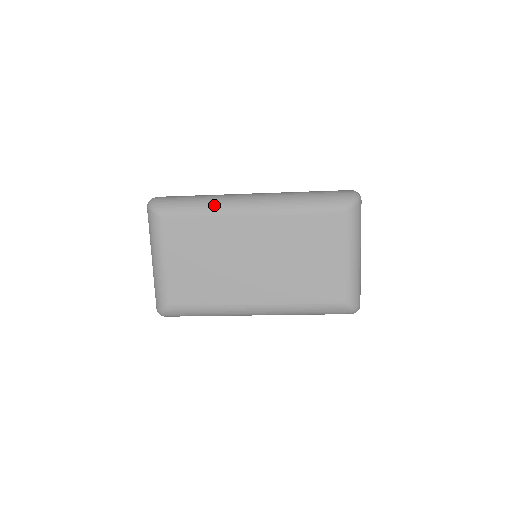
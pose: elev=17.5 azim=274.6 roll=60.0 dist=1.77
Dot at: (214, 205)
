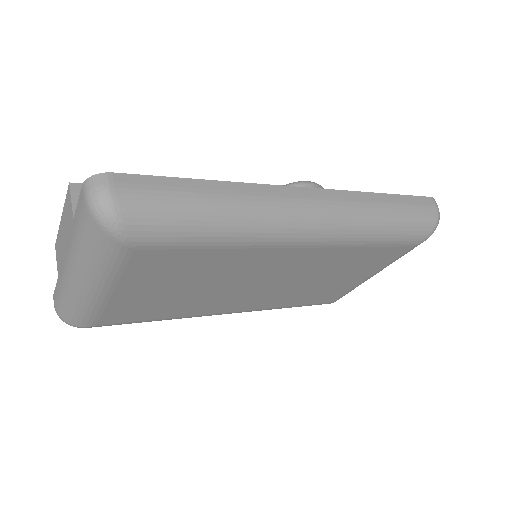
Dot at: (249, 230)
